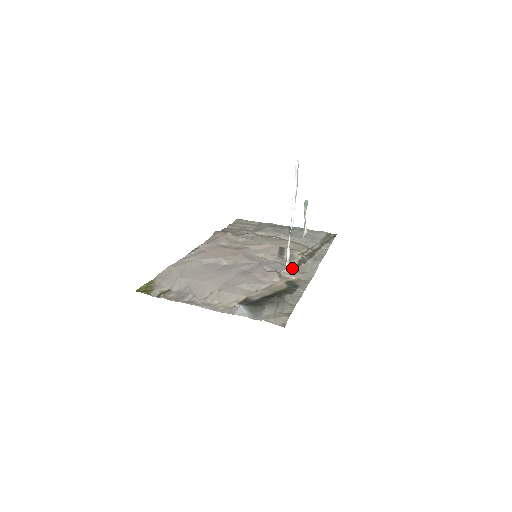
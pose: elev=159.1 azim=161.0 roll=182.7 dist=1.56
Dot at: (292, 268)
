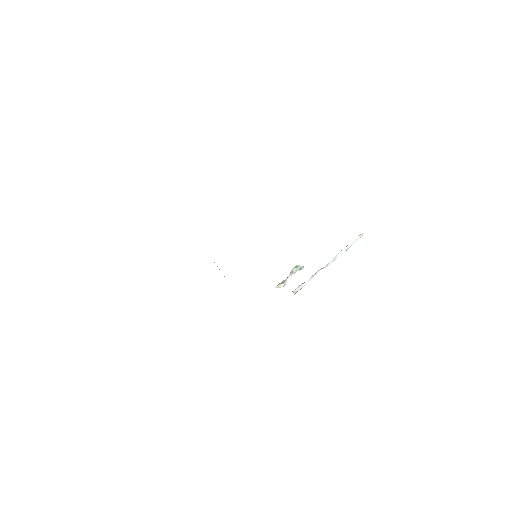
Dot at: occluded
